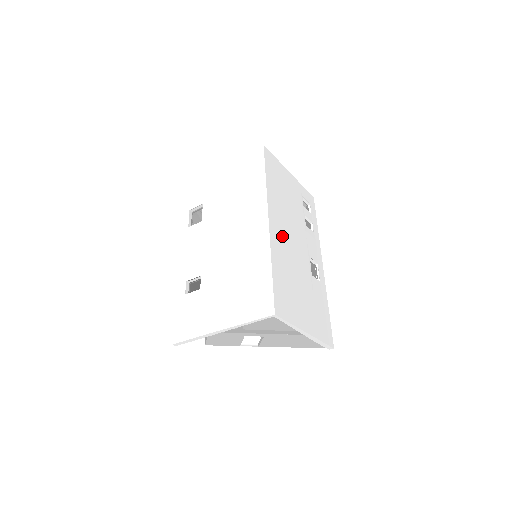
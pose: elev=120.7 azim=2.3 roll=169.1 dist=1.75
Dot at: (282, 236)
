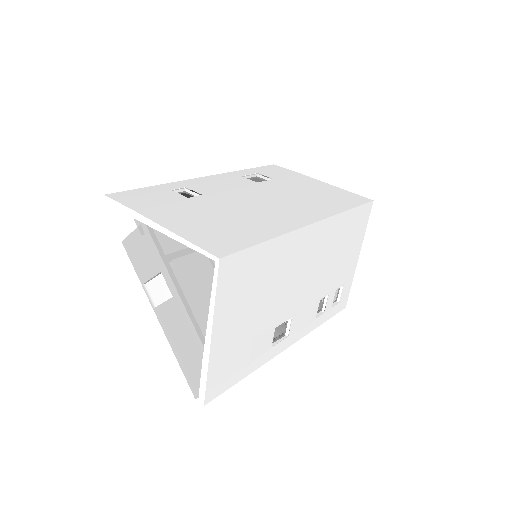
Dot at: (303, 255)
